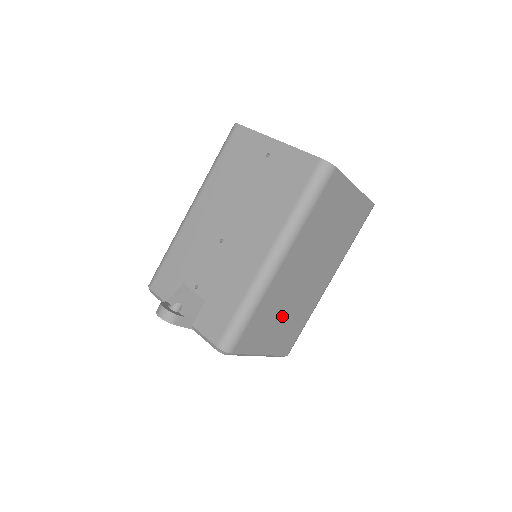
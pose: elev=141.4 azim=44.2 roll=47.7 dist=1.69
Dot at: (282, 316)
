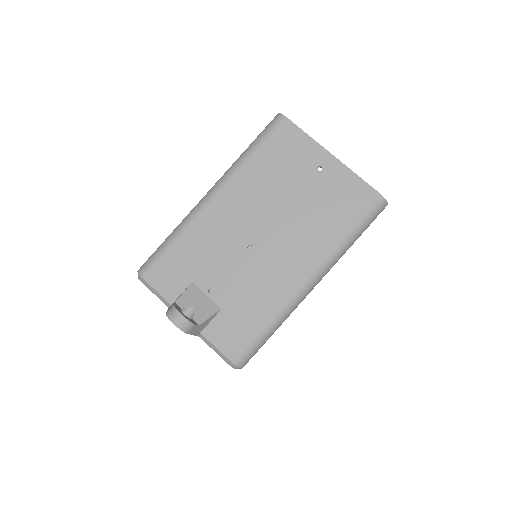
Dot at: occluded
